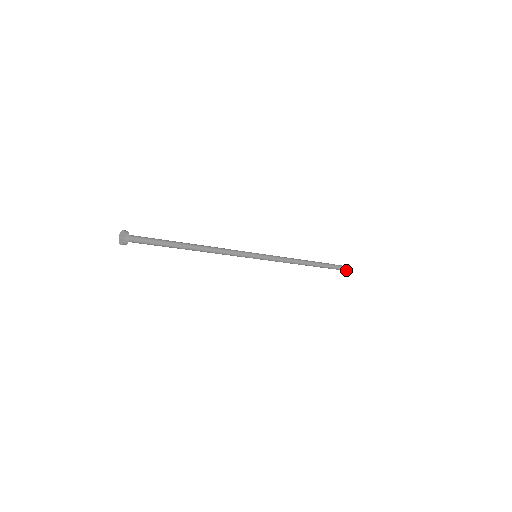
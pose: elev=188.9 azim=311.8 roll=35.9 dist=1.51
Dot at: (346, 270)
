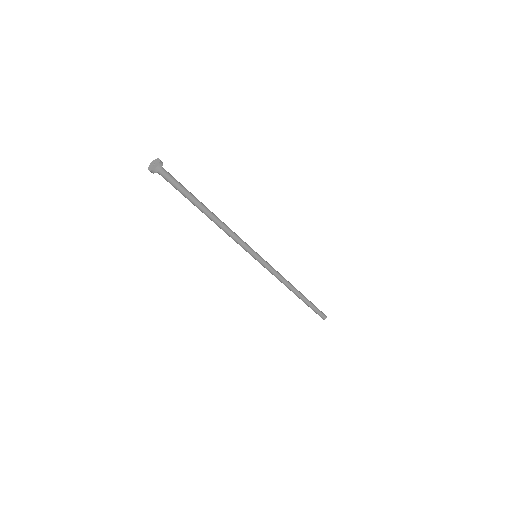
Dot at: (324, 316)
